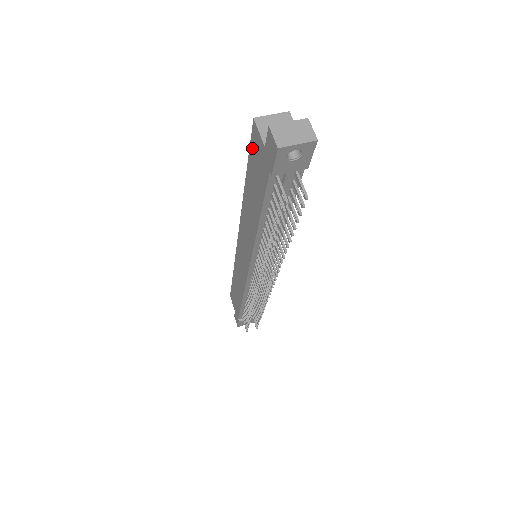
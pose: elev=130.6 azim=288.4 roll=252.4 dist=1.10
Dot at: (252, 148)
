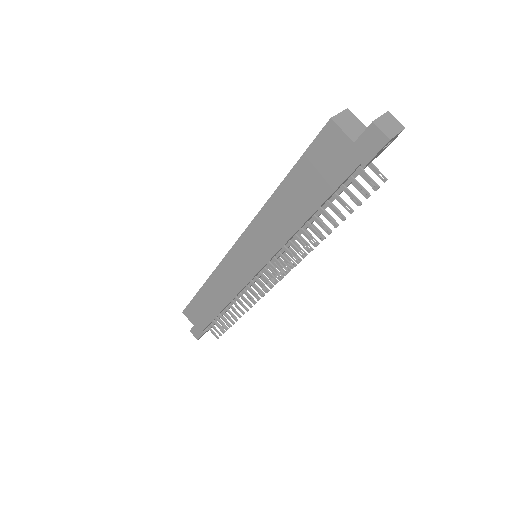
Dot at: (316, 147)
